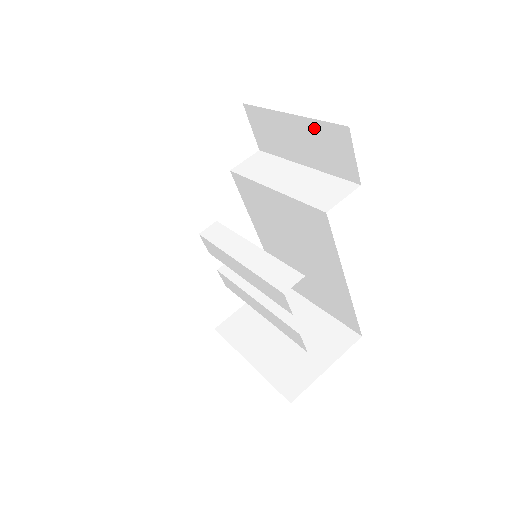
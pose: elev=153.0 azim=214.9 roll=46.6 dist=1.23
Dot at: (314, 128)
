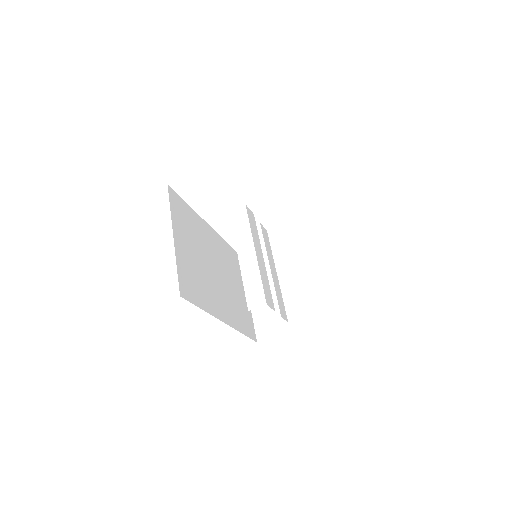
Dot at: occluded
